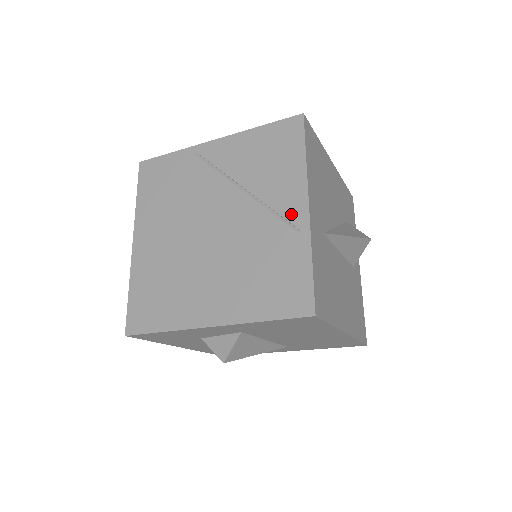
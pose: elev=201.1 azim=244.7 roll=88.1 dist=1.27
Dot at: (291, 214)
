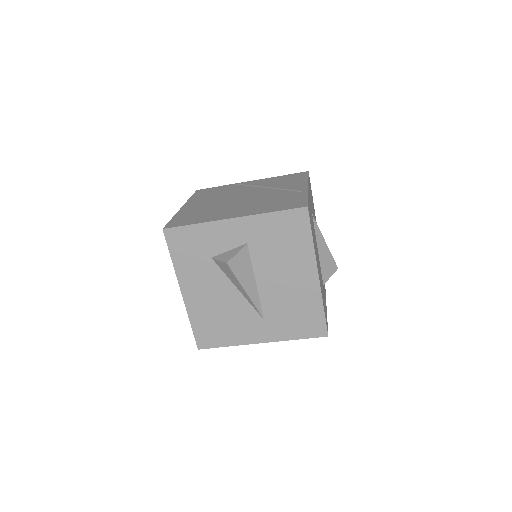
Dot at: (297, 189)
